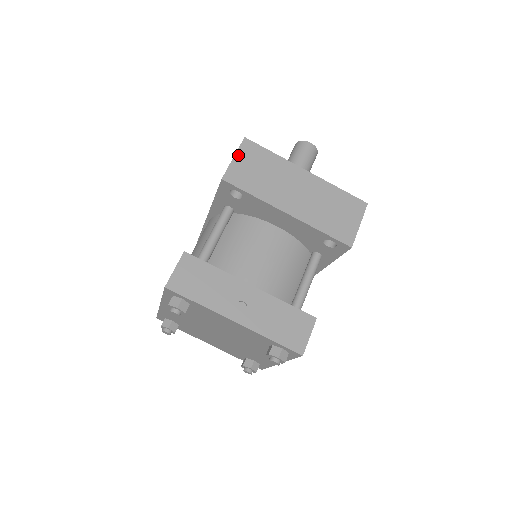
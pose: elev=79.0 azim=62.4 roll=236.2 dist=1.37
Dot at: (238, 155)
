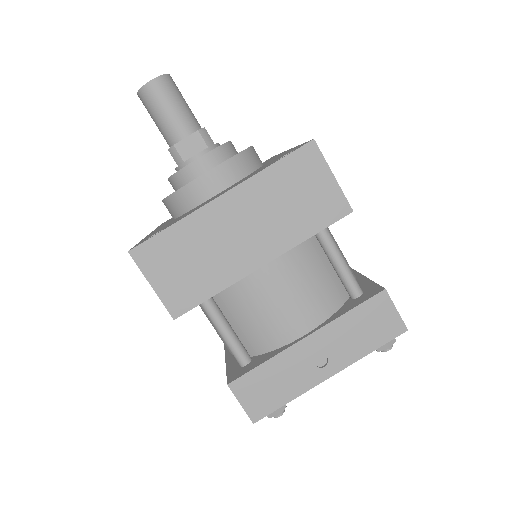
Dot at: (151, 278)
